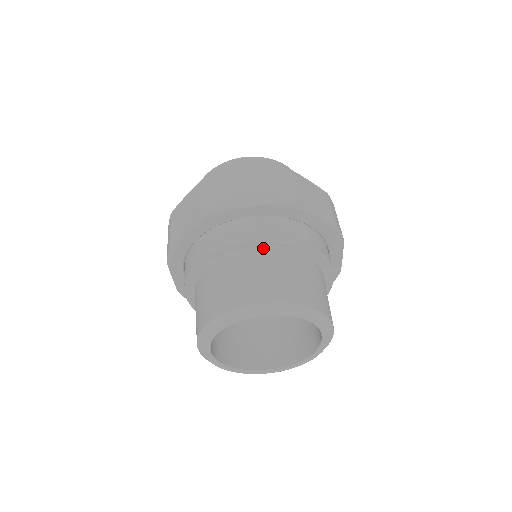
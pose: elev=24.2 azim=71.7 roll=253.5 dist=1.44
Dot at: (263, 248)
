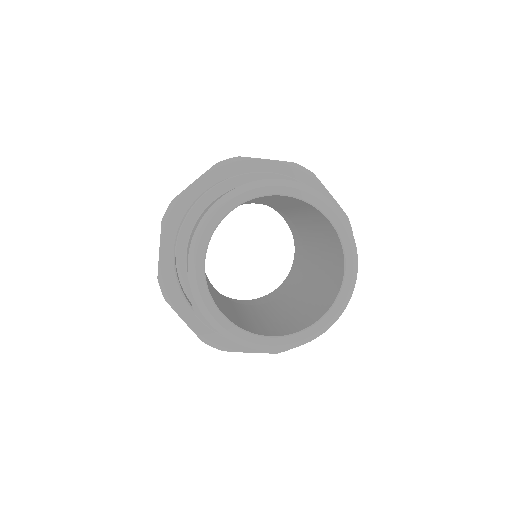
Dot at: occluded
